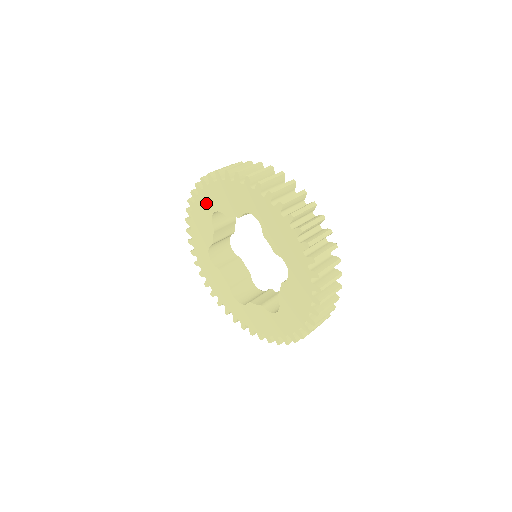
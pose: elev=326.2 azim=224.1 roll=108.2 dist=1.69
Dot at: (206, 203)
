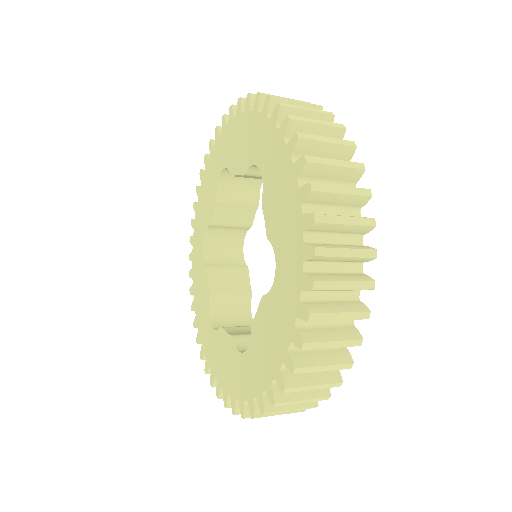
Dot at: (218, 156)
